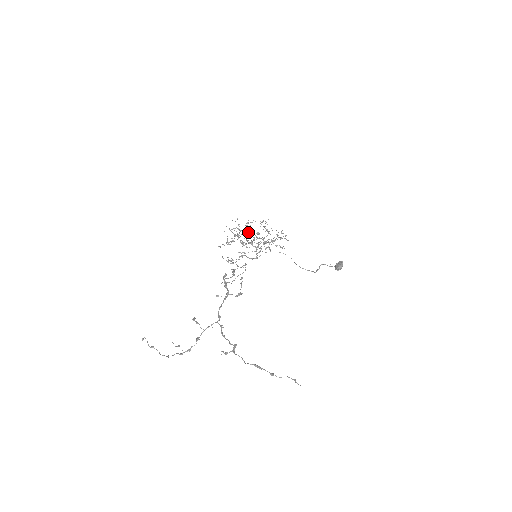
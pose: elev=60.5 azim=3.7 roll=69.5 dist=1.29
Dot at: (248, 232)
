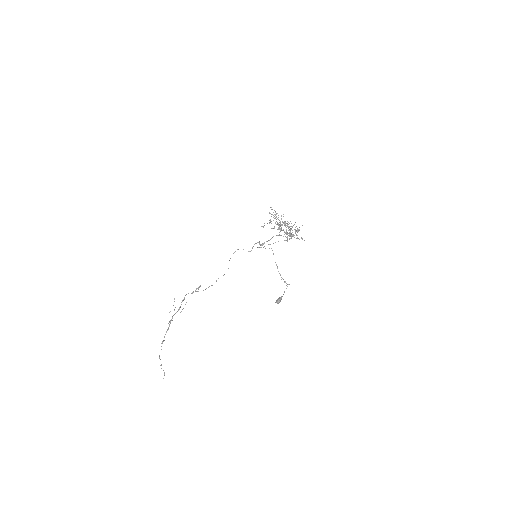
Dot at: occluded
